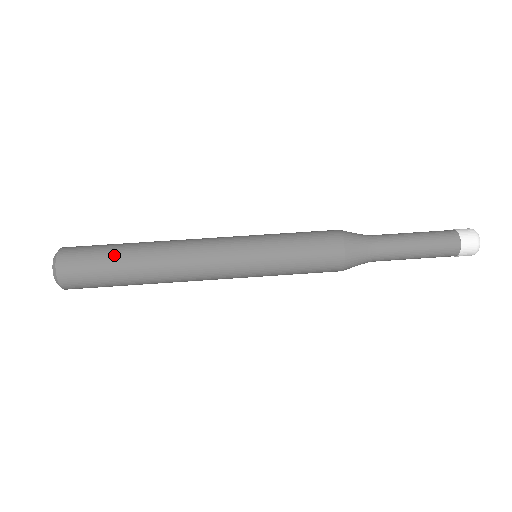
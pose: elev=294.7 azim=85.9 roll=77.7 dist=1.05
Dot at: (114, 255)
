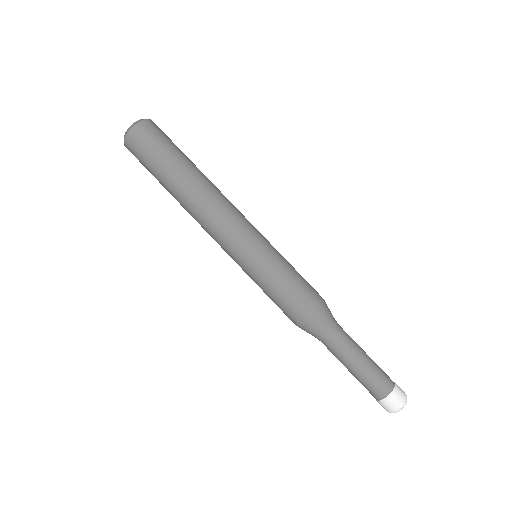
Dot at: (179, 155)
